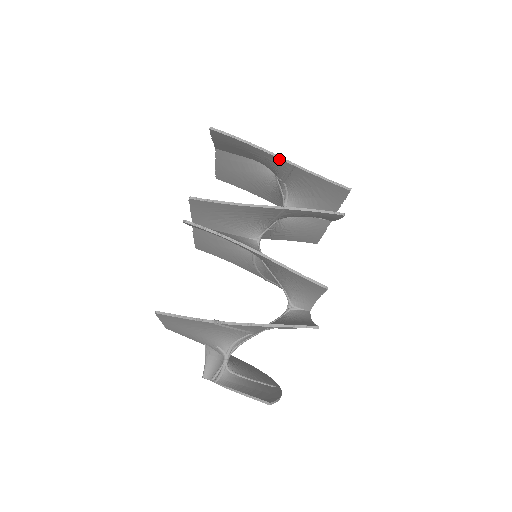
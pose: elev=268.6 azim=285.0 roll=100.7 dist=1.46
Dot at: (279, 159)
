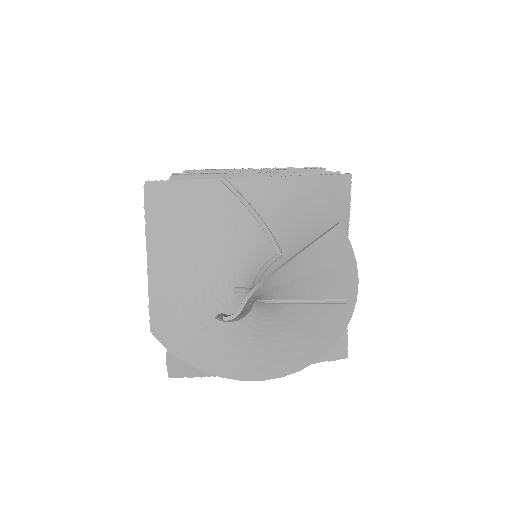
Dot at: occluded
